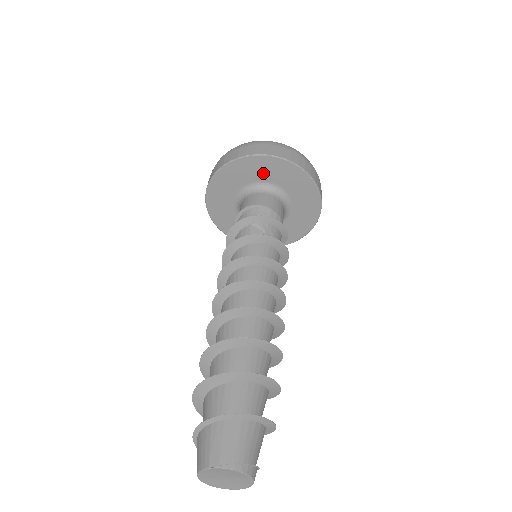
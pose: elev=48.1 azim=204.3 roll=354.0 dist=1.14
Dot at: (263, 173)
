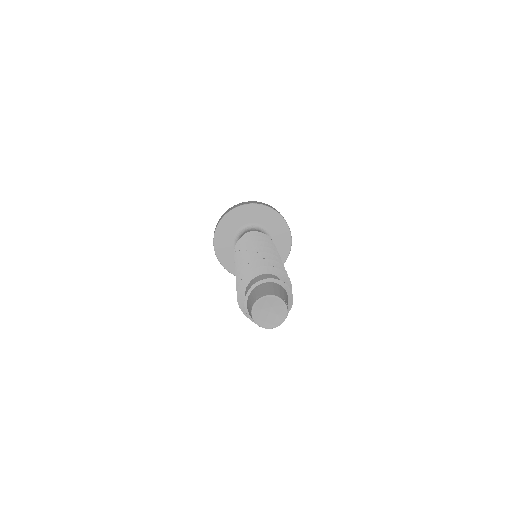
Dot at: (271, 224)
